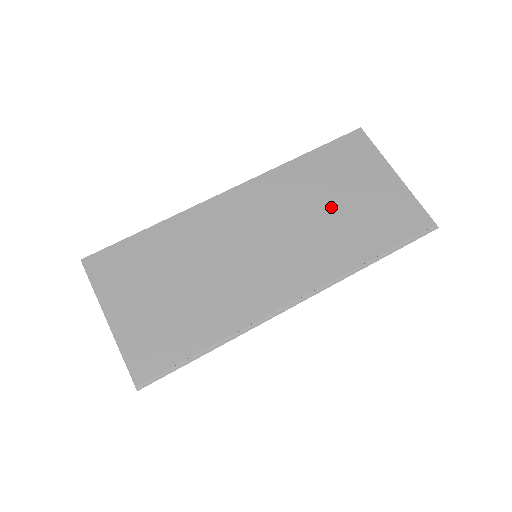
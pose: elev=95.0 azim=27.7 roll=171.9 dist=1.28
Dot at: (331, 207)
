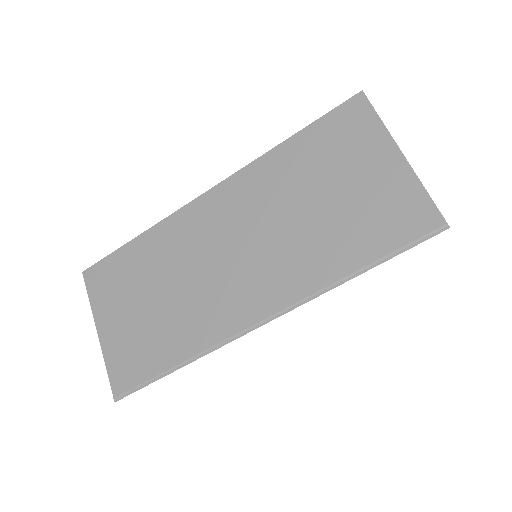
Dot at: (311, 206)
